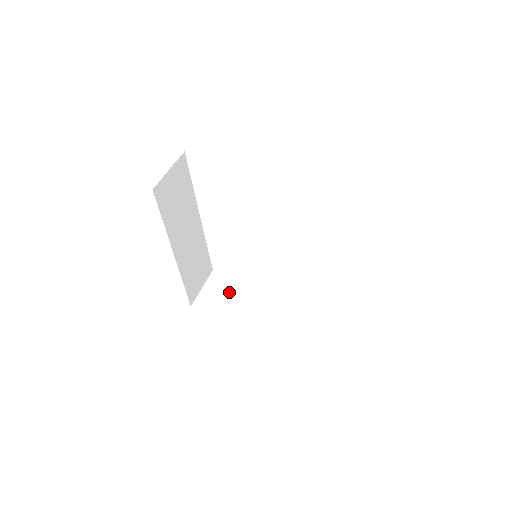
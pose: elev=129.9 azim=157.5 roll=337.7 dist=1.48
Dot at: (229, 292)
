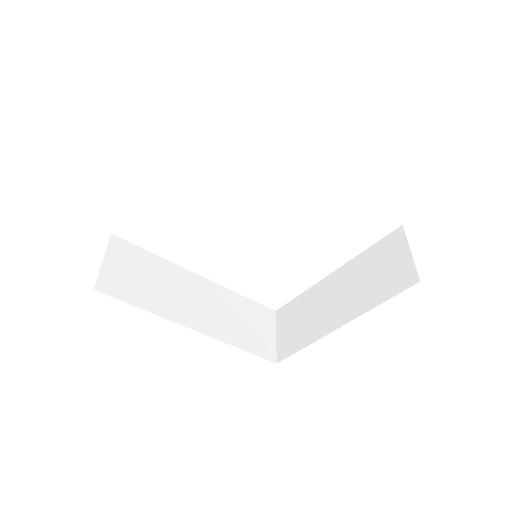
Dot at: (299, 316)
